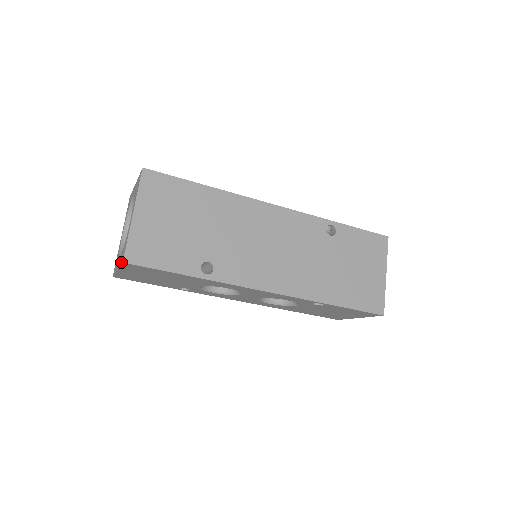
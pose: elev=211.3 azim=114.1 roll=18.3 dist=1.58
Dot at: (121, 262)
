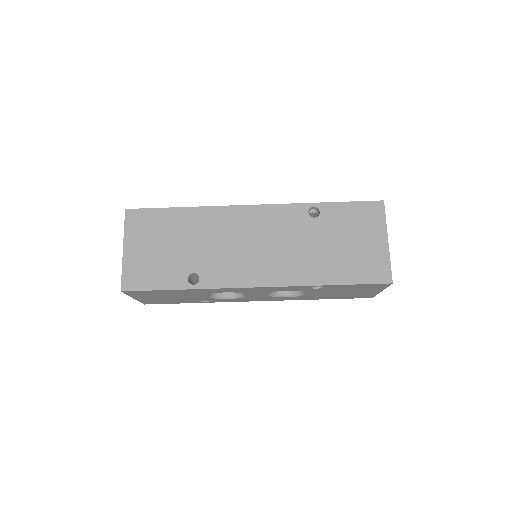
Dot at: occluded
